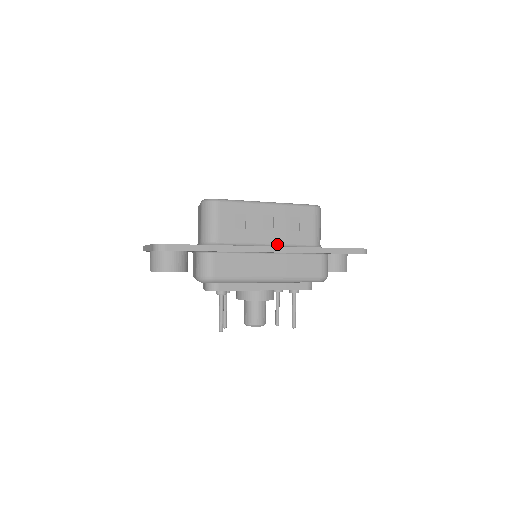
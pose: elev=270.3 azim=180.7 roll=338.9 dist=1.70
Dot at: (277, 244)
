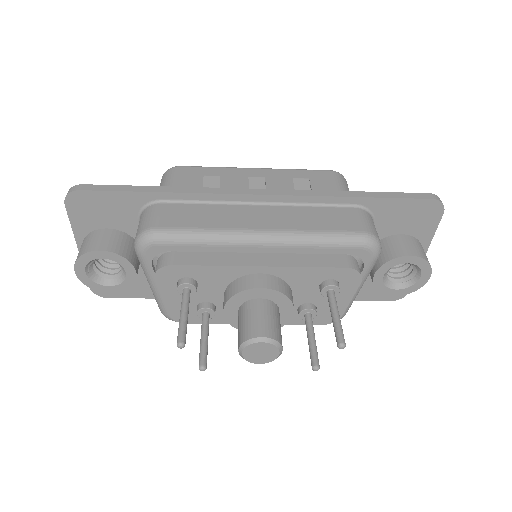
Dot at: occluded
